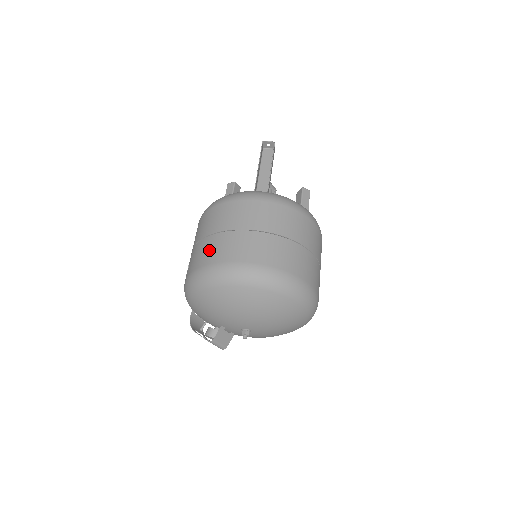
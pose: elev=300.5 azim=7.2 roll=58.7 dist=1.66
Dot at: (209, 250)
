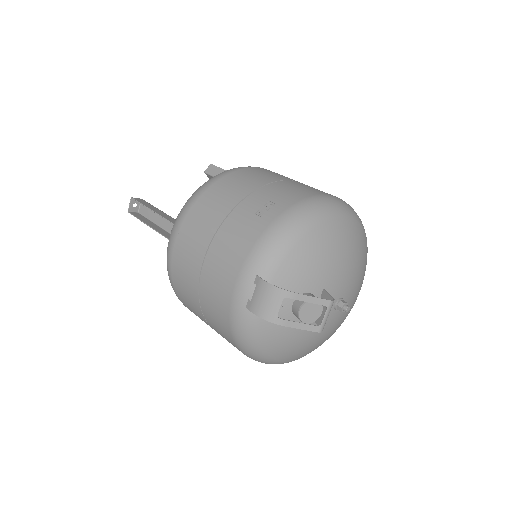
Dot at: (308, 187)
